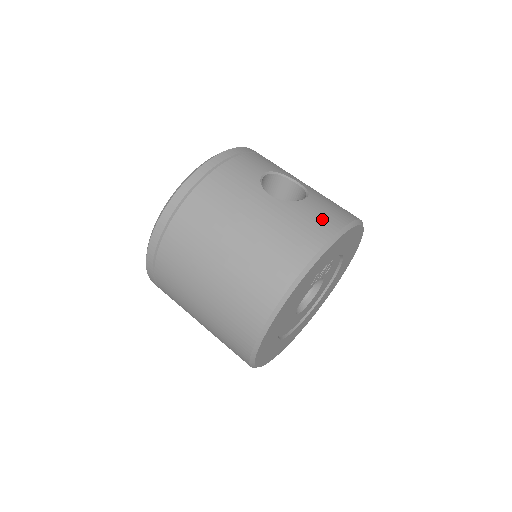
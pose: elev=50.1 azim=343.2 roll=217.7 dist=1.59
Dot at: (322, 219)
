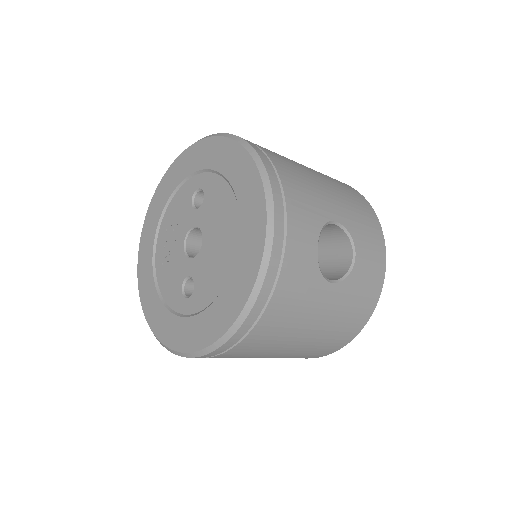
Dot at: (373, 276)
